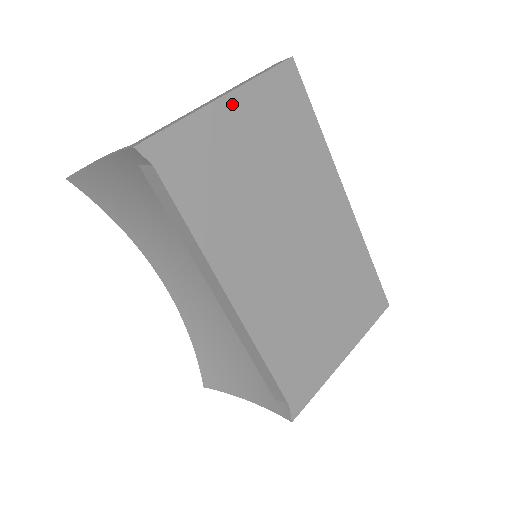
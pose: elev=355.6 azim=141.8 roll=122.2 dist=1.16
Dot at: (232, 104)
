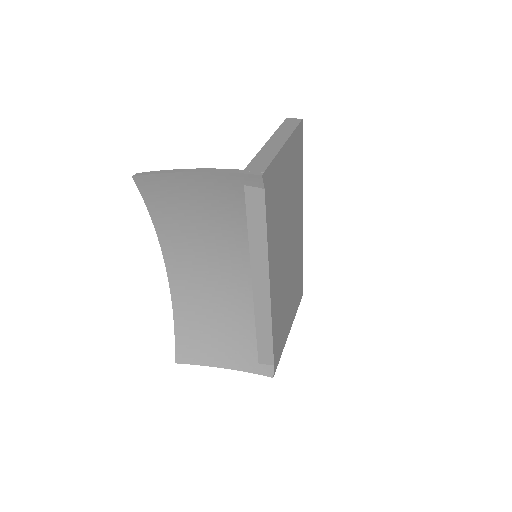
Dot at: (286, 149)
